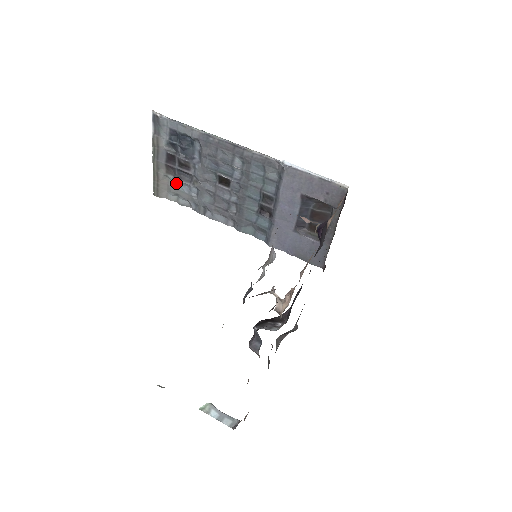
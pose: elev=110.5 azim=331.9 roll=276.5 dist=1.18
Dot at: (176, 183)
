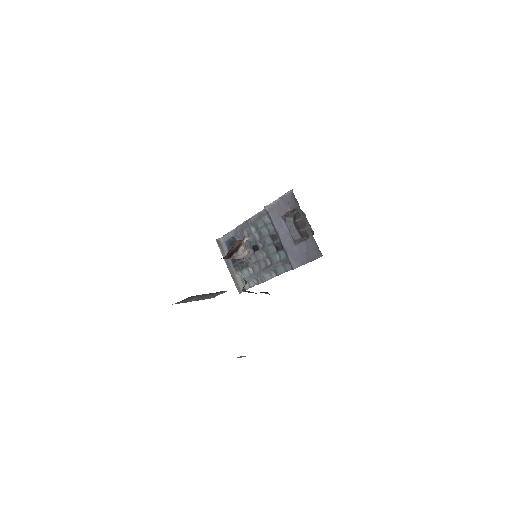
Dot at: (243, 274)
